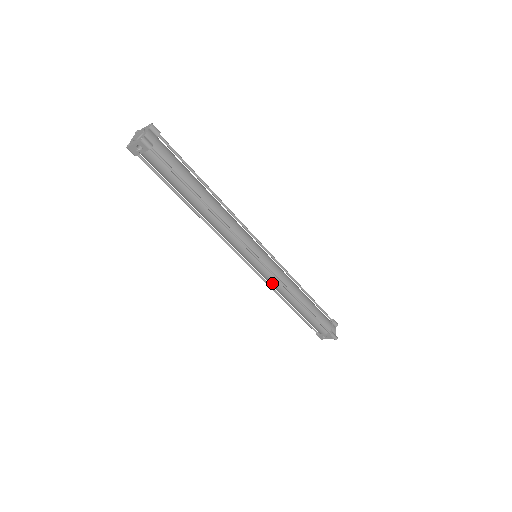
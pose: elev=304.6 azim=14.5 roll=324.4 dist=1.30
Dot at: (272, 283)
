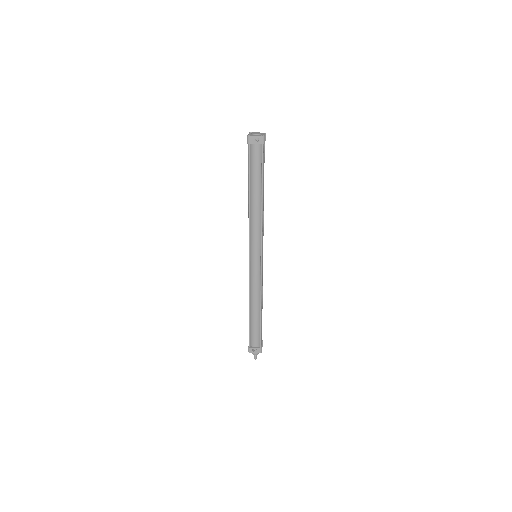
Dot at: (254, 282)
